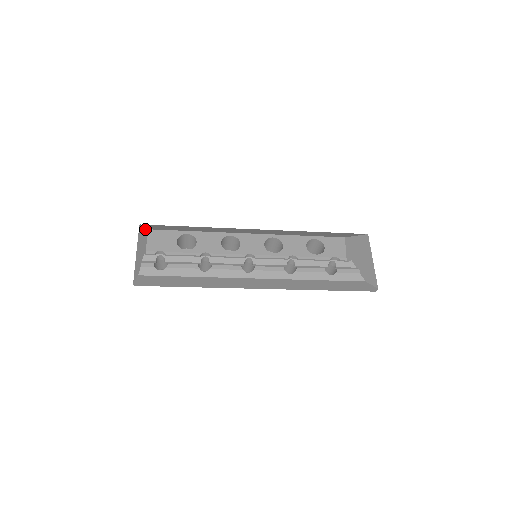
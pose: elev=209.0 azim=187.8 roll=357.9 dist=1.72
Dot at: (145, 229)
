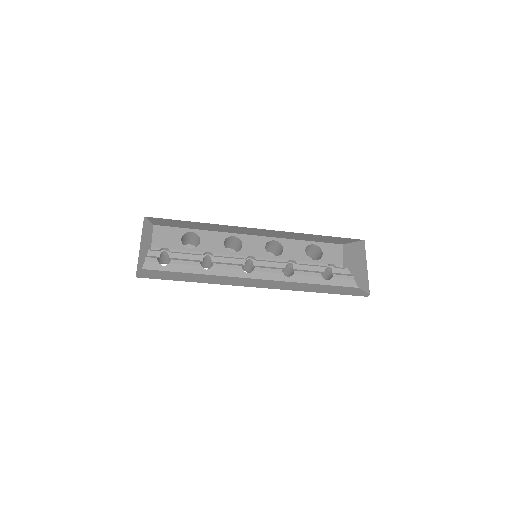
Dot at: (151, 224)
